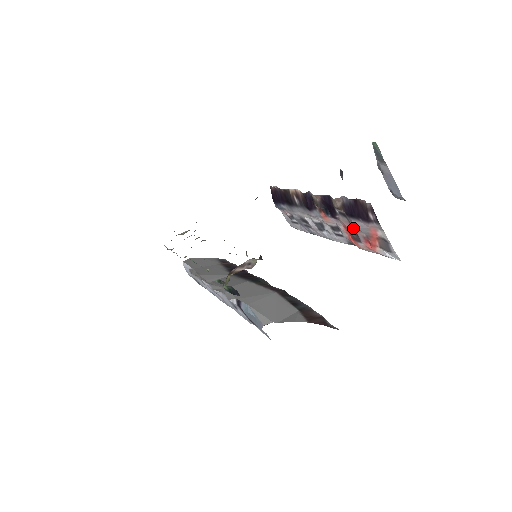
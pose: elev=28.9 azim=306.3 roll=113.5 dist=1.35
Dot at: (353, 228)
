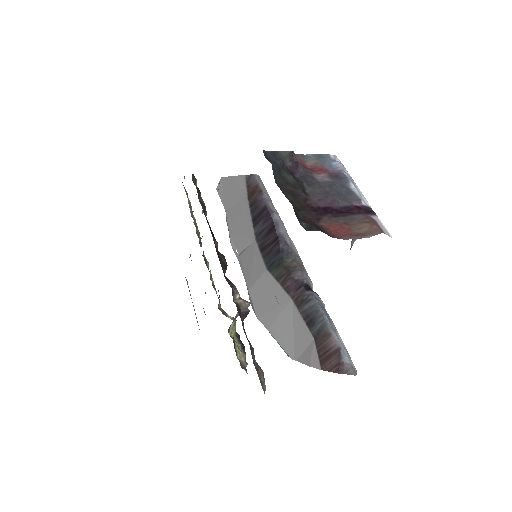
Dot at: occluded
